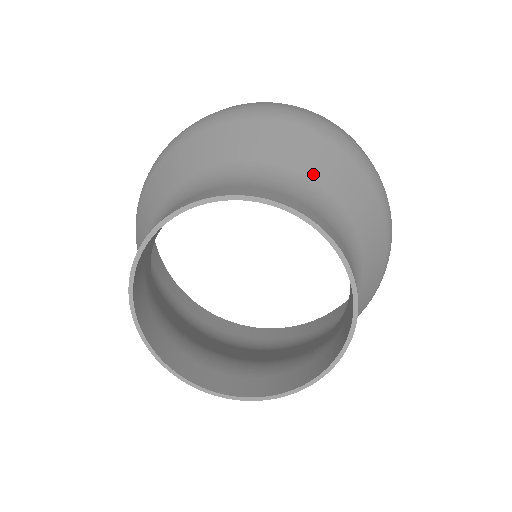
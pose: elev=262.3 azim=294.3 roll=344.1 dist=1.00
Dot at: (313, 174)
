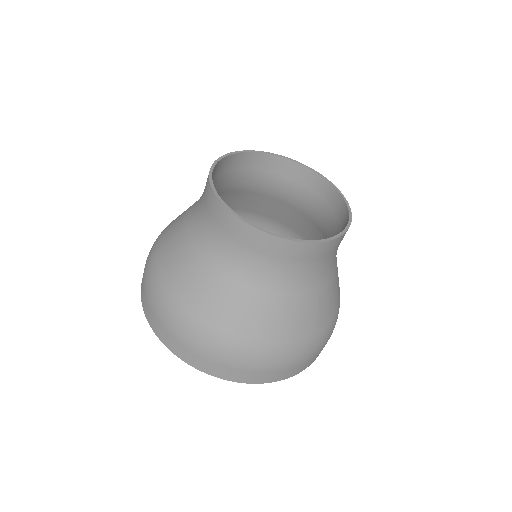
Dot at: (298, 210)
